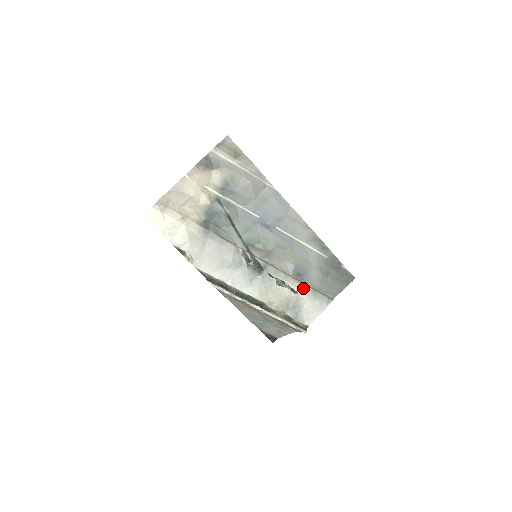
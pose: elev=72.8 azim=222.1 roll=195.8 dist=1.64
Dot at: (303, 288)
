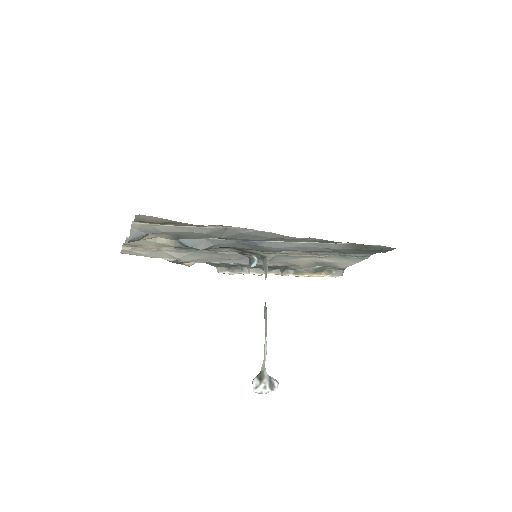
Dot at: (327, 257)
